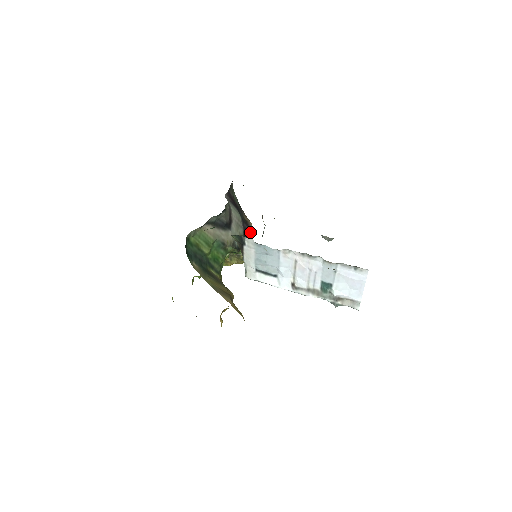
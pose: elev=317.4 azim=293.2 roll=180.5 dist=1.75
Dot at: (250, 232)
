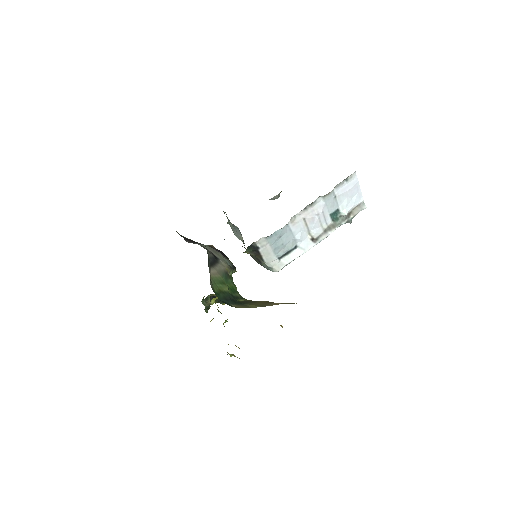
Dot at: (221, 251)
